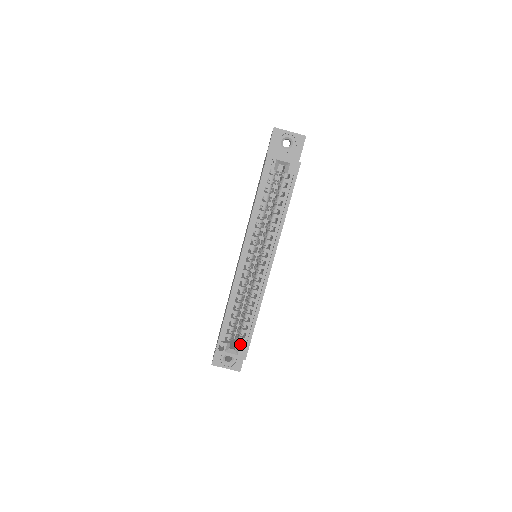
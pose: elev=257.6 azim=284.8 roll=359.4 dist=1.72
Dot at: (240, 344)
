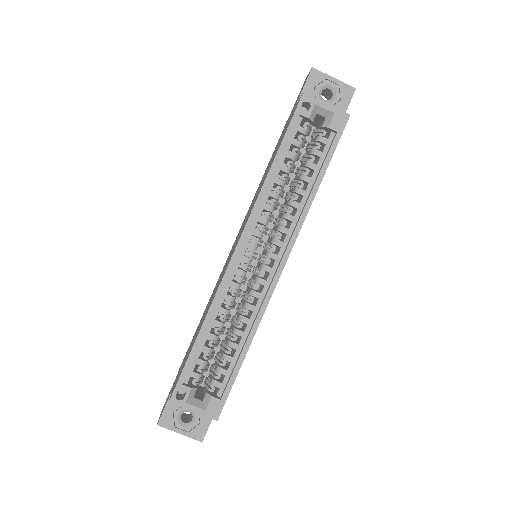
Dot at: (212, 392)
